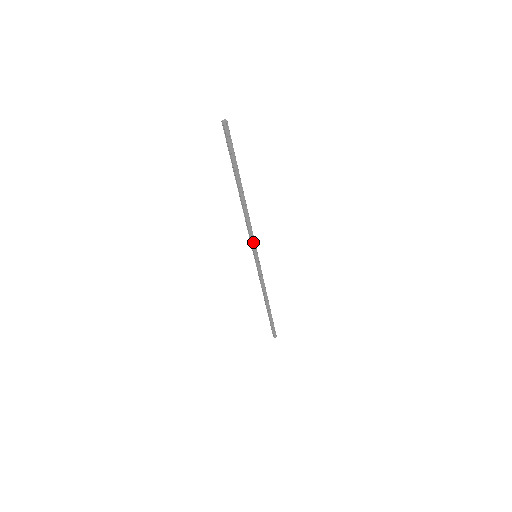
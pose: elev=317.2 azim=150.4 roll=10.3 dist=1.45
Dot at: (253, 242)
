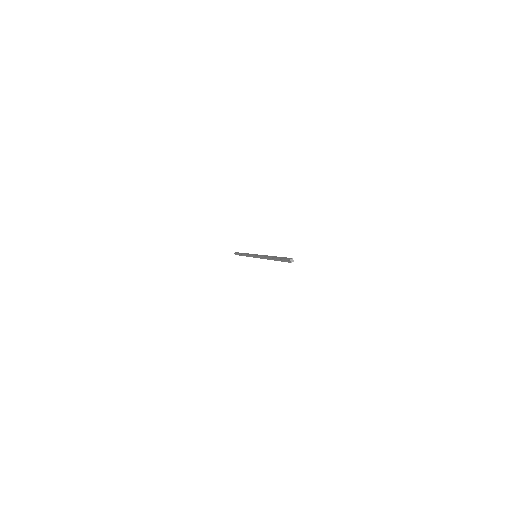
Dot at: occluded
